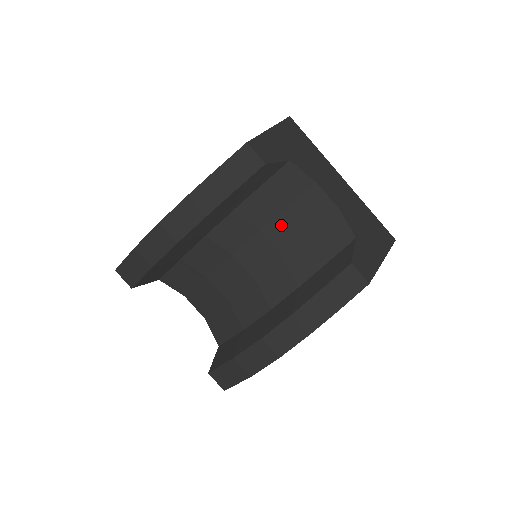
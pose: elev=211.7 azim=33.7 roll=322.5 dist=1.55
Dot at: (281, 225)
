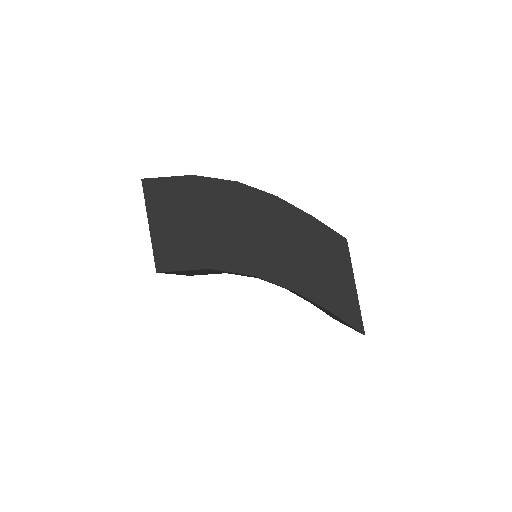
Dot at: occluded
